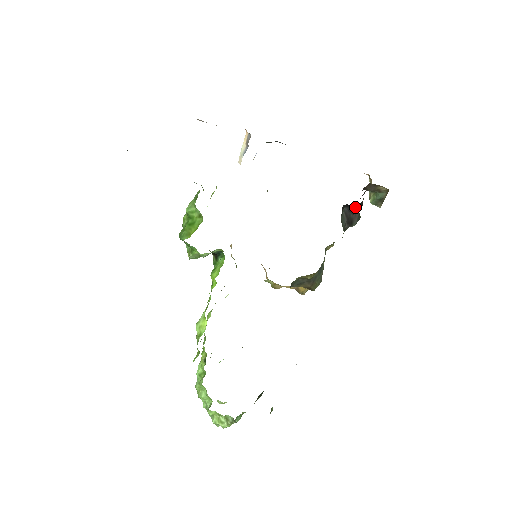
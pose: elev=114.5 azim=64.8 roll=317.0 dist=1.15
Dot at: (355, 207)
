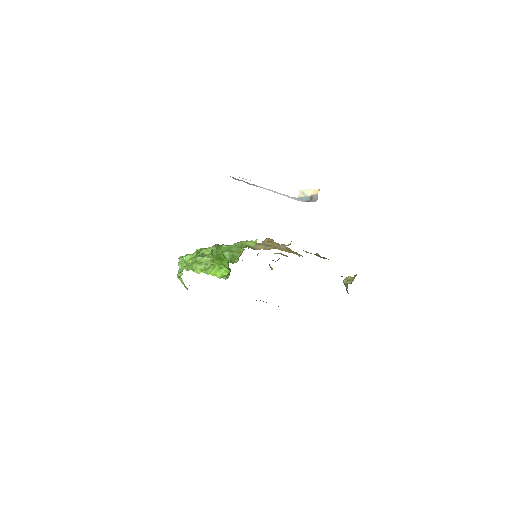
Dot at: occluded
